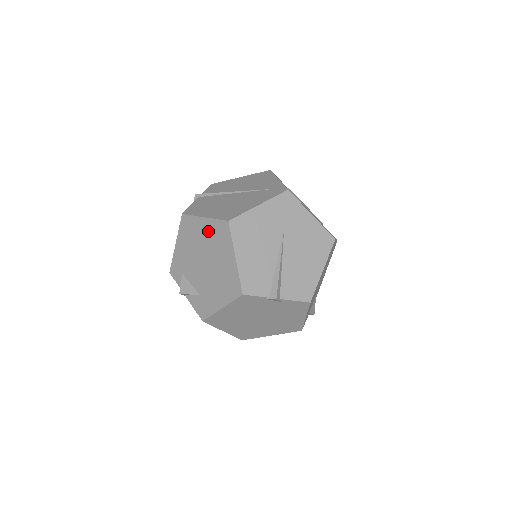
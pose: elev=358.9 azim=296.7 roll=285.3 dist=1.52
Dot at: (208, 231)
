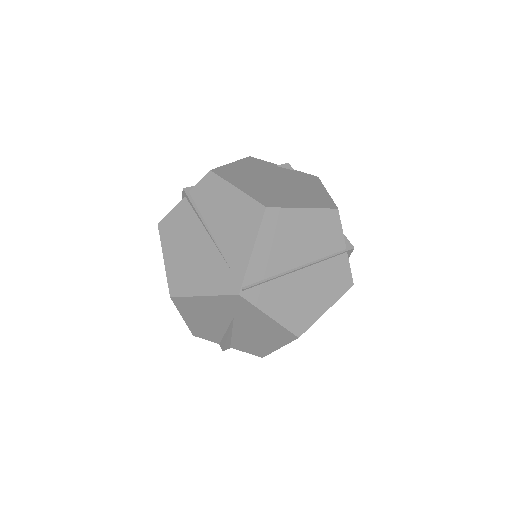
Dot at: occluded
